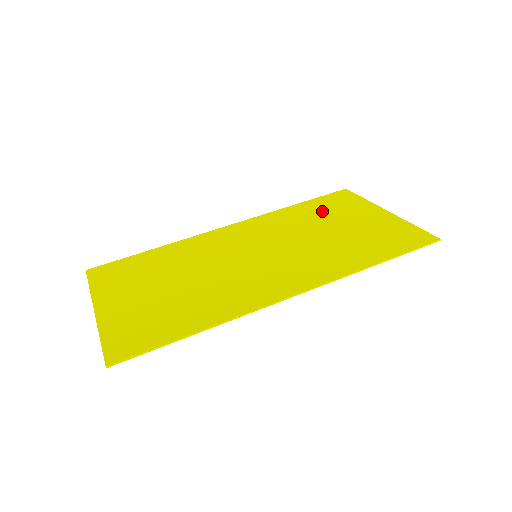
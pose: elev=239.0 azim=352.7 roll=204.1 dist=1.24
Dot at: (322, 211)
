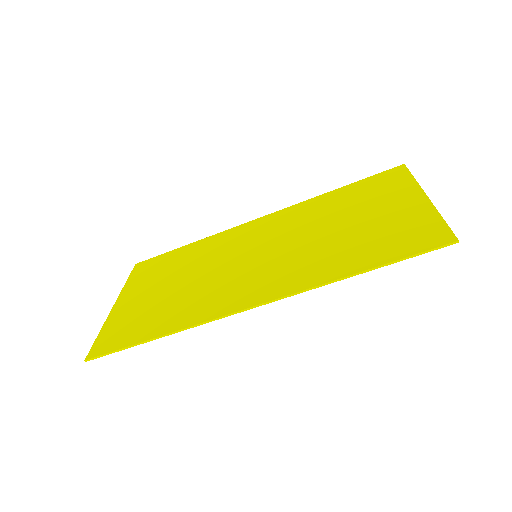
Dot at: (355, 198)
